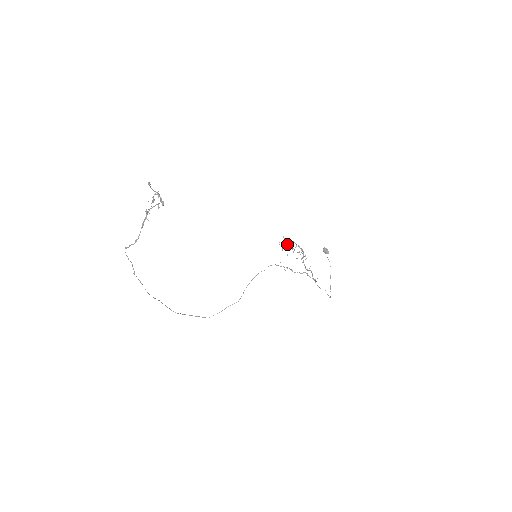
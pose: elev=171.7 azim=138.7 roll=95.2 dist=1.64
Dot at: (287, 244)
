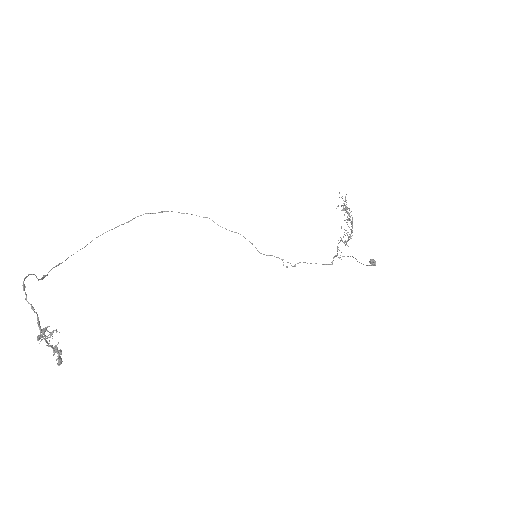
Dot at: (346, 211)
